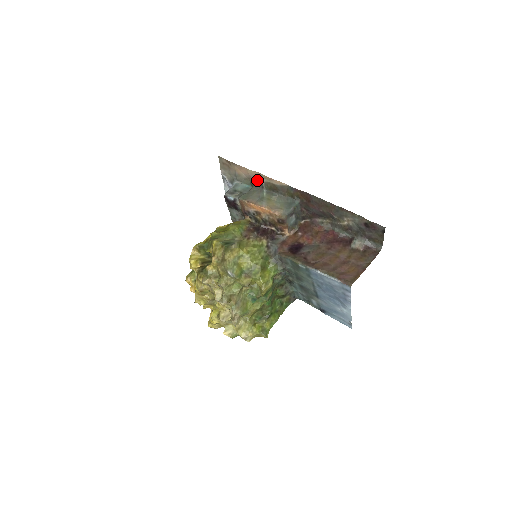
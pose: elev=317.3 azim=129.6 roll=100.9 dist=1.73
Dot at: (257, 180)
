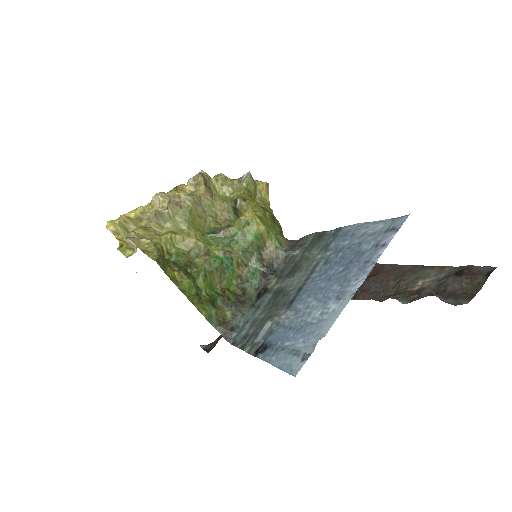
Dot at: occluded
